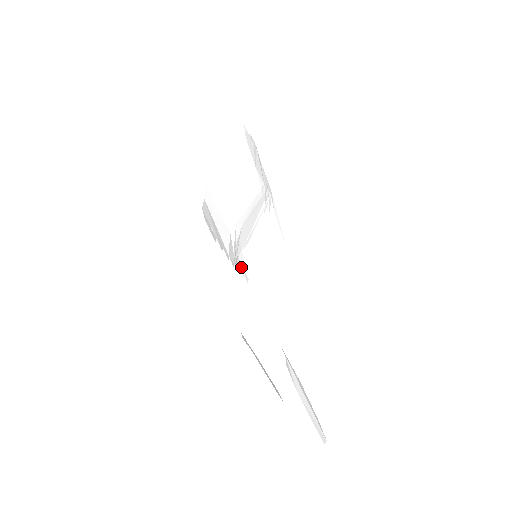
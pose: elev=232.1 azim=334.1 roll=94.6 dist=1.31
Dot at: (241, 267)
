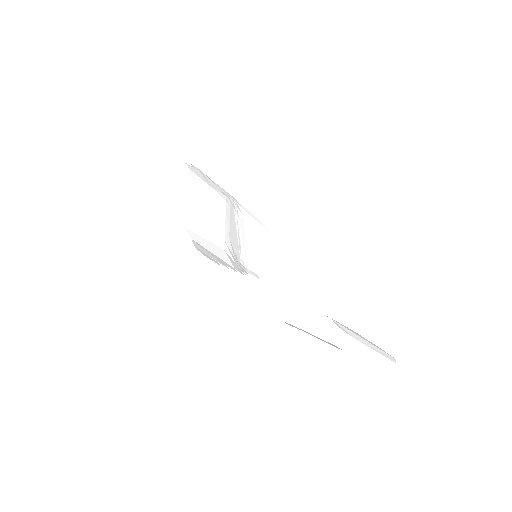
Dot at: (247, 270)
